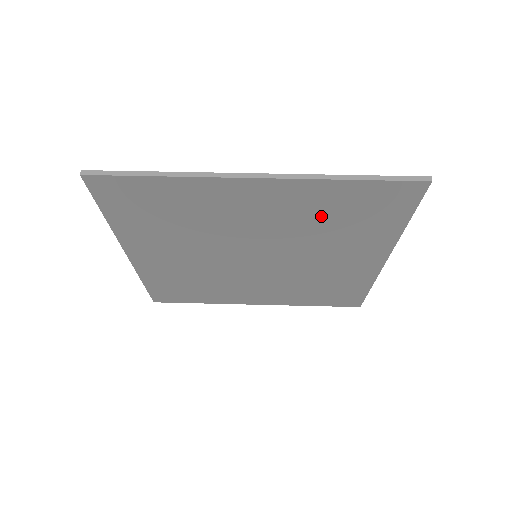
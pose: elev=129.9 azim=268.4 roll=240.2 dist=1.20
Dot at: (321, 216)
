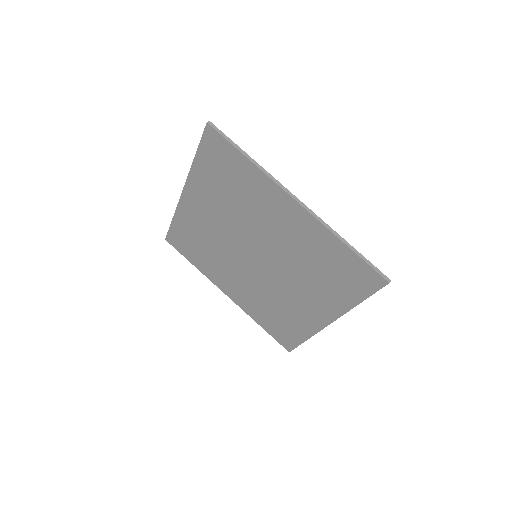
Dot at: (314, 257)
